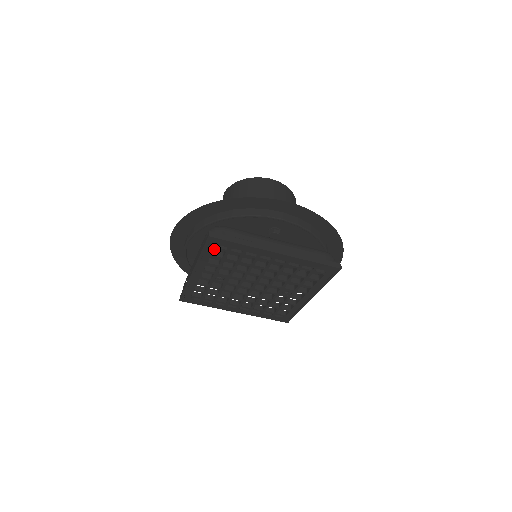
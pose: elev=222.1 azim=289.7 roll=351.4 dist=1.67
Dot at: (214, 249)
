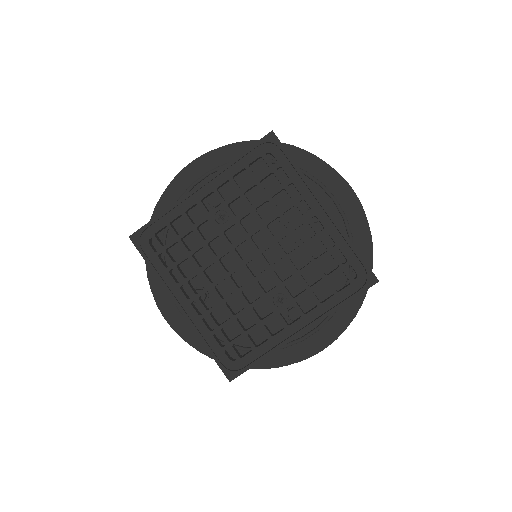
Dot at: occluded
